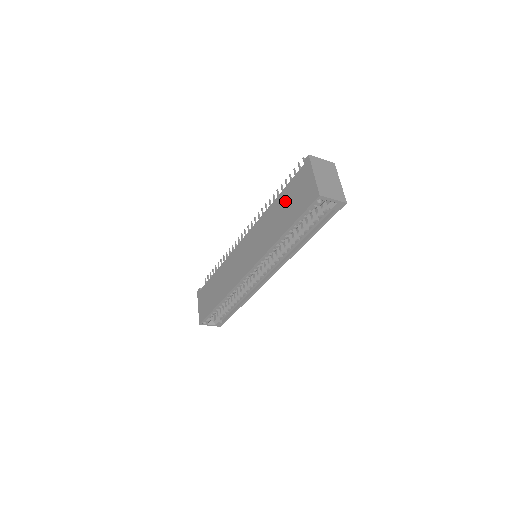
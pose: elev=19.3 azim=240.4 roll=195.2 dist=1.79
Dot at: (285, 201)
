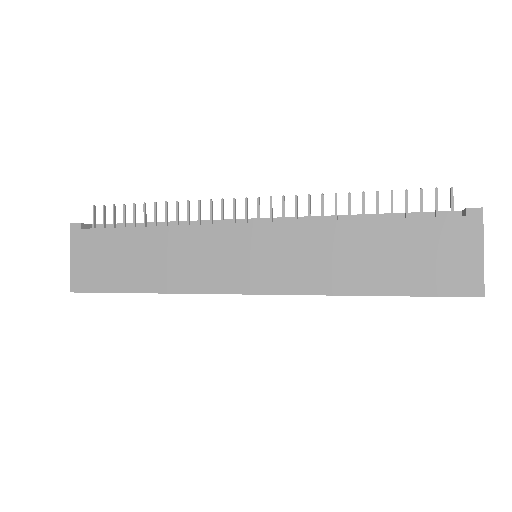
Dot at: (395, 243)
